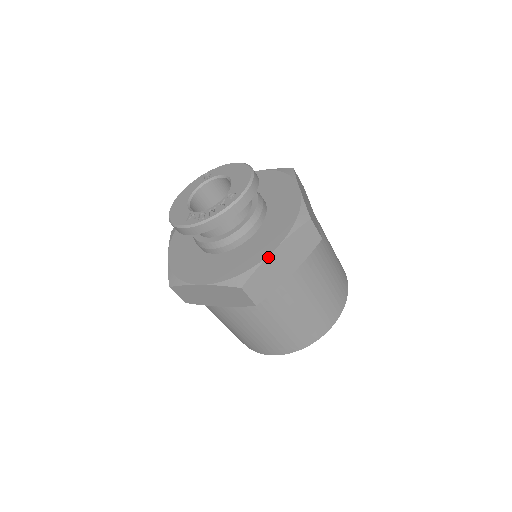
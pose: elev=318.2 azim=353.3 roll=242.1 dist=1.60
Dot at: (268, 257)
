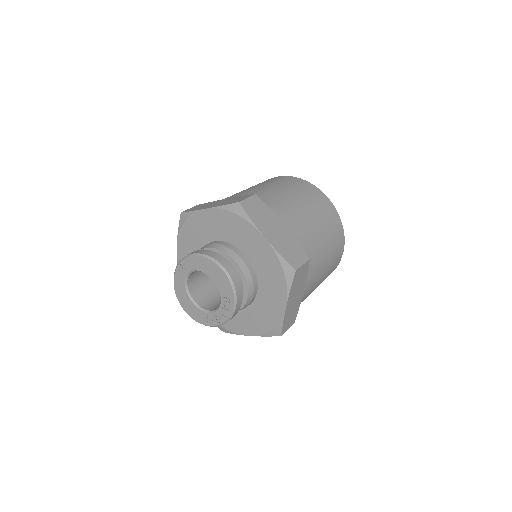
Dot at: (285, 313)
